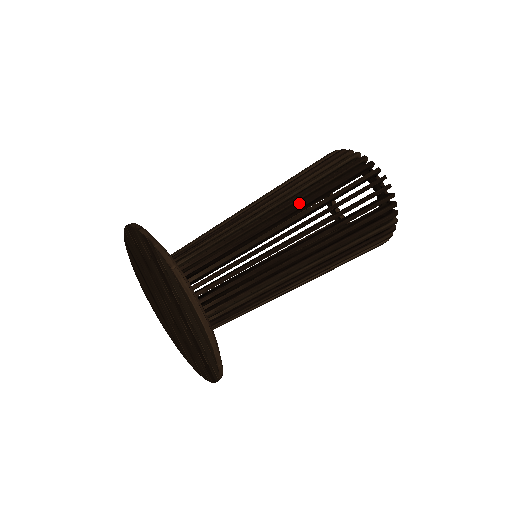
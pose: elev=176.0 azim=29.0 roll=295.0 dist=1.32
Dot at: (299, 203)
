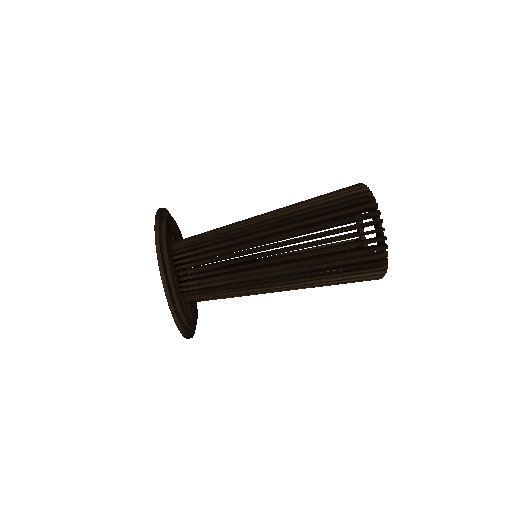
Dot at: occluded
